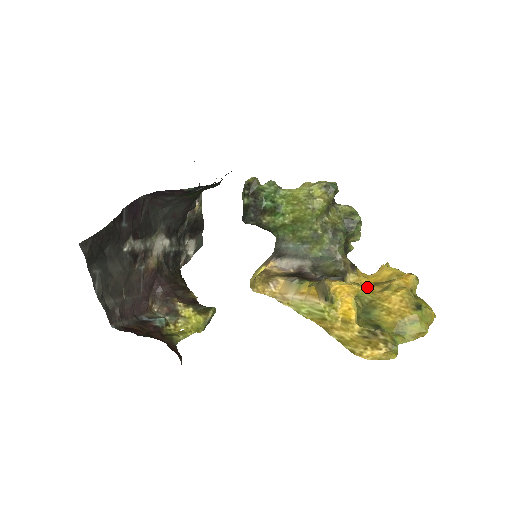
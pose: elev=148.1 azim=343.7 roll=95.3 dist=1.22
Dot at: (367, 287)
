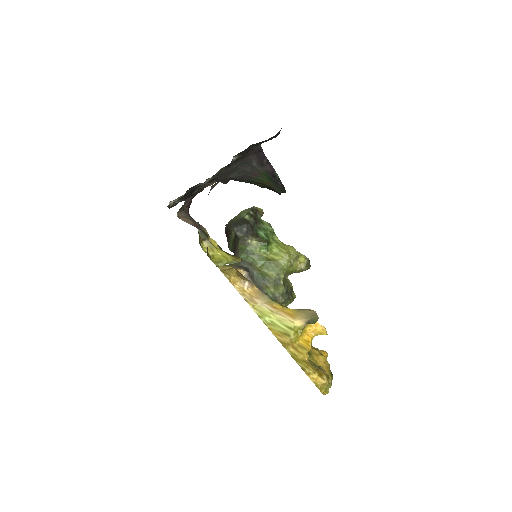
Dot at: occluded
